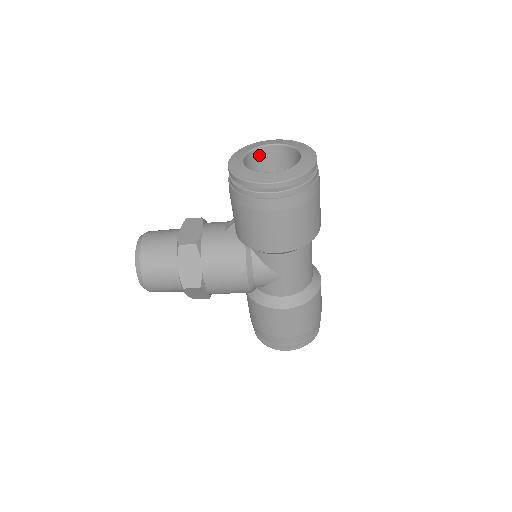
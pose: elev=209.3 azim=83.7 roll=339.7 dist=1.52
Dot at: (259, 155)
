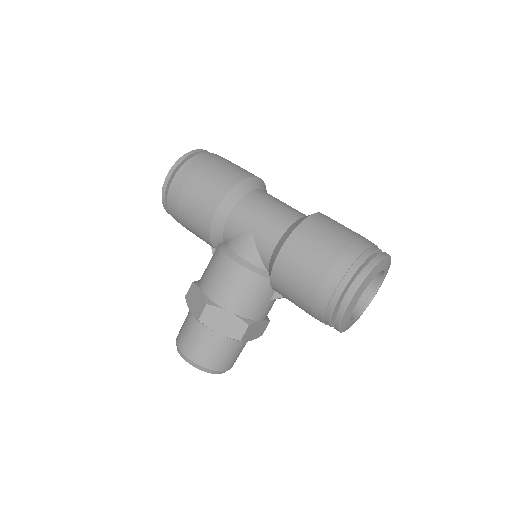
Dot at: occluded
